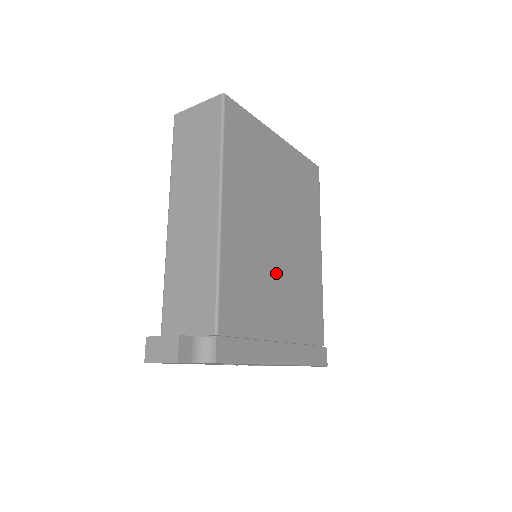
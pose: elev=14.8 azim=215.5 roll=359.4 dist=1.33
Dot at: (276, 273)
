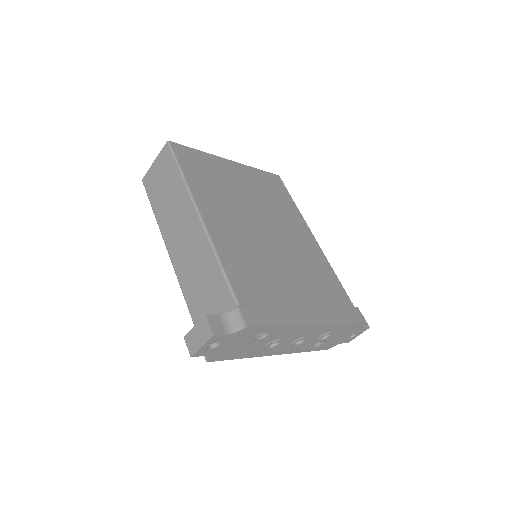
Dot at: (275, 255)
